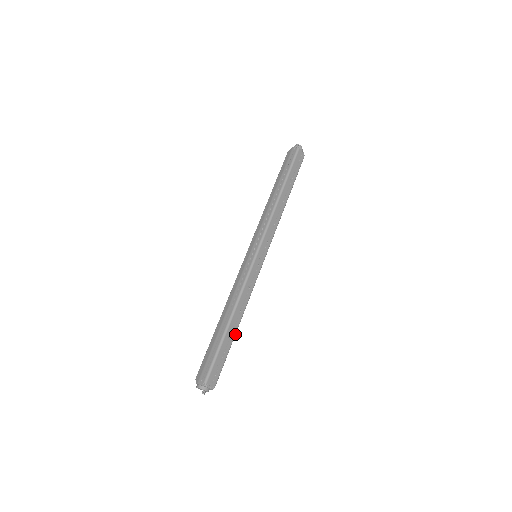
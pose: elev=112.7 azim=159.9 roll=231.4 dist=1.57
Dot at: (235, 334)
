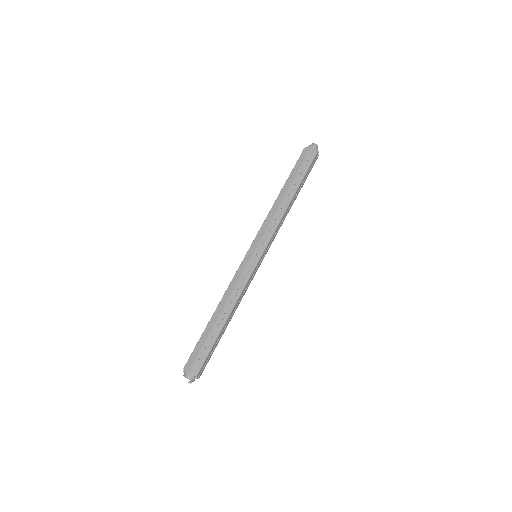
Dot at: occluded
